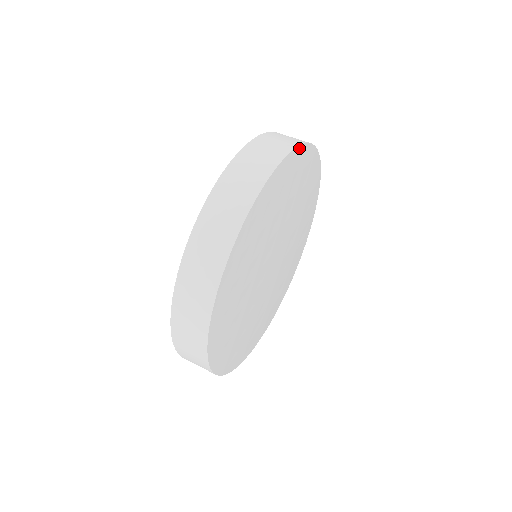
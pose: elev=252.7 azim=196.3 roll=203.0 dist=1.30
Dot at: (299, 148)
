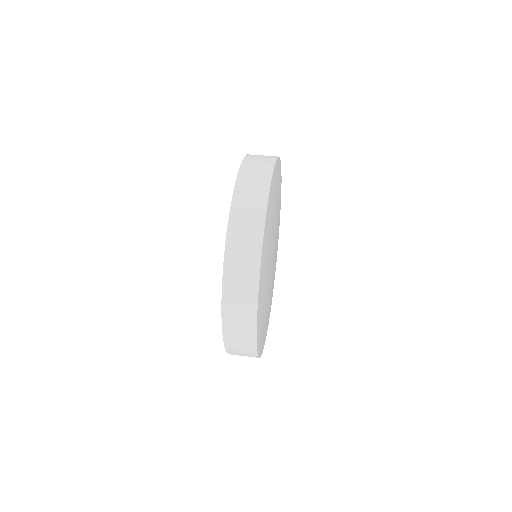
Dot at: (276, 162)
